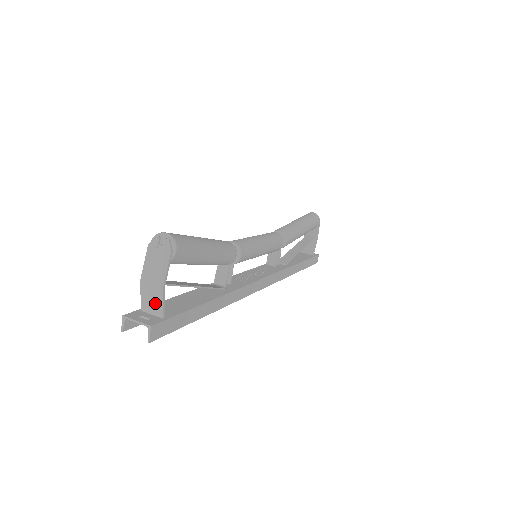
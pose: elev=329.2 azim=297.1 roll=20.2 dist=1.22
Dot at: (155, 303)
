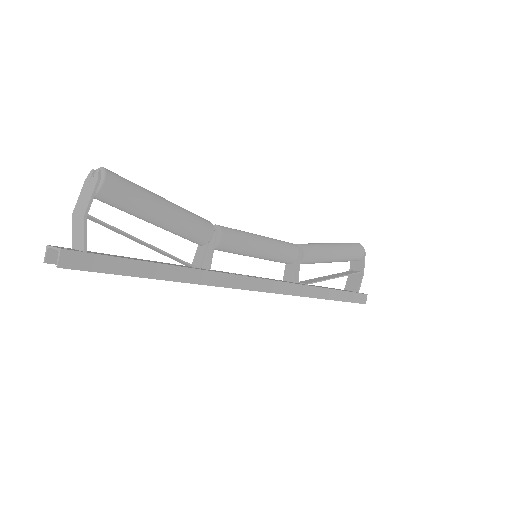
Dot at: (80, 235)
